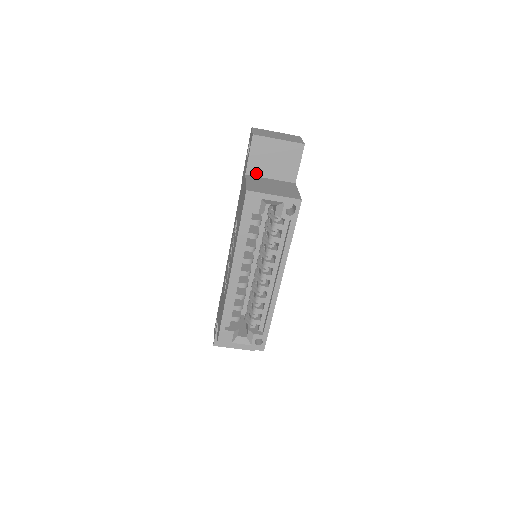
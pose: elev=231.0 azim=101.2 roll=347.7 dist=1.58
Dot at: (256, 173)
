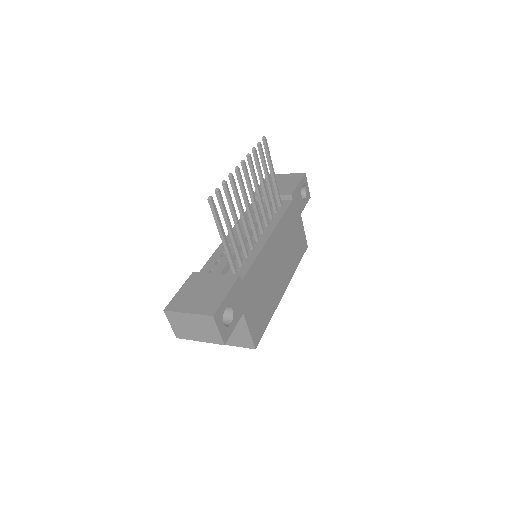
Dot at: occluded
